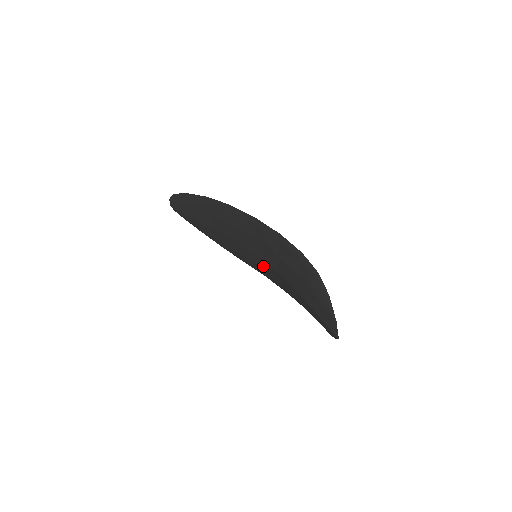
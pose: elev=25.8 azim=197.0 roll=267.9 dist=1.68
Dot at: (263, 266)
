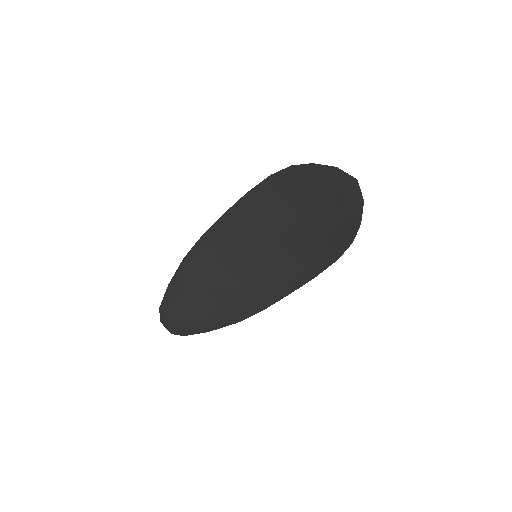
Dot at: (271, 265)
